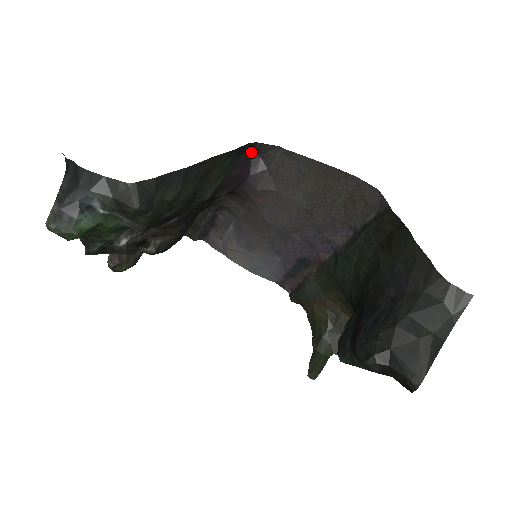
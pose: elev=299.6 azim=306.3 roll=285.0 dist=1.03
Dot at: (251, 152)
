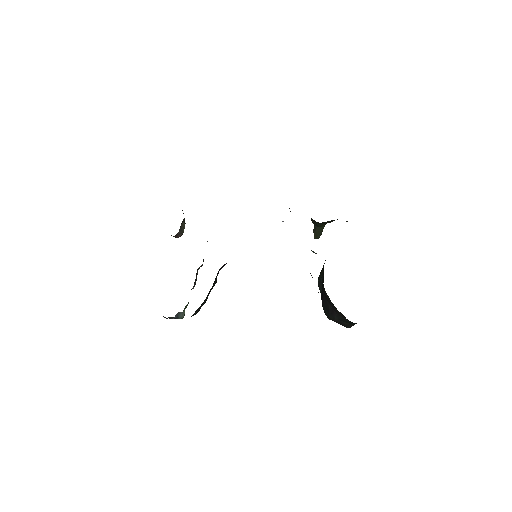
Dot at: occluded
